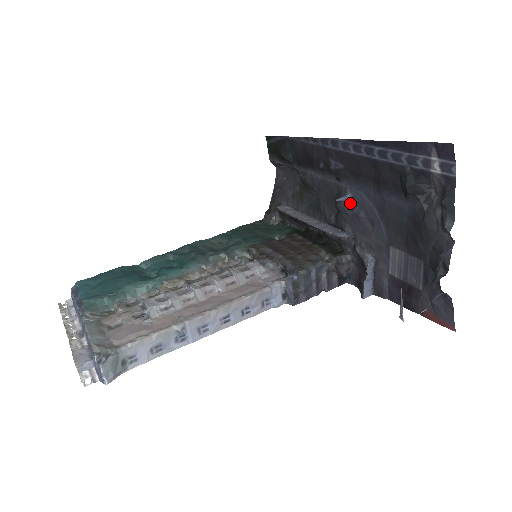
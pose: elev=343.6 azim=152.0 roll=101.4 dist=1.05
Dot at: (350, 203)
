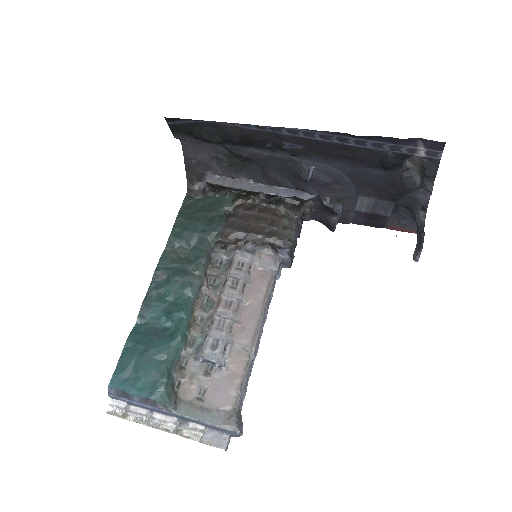
Dot at: (315, 174)
